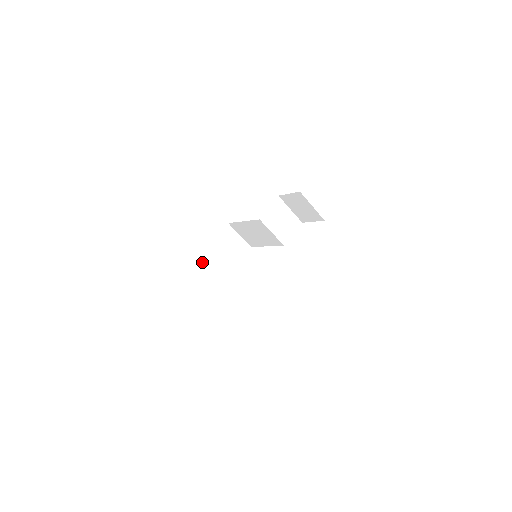
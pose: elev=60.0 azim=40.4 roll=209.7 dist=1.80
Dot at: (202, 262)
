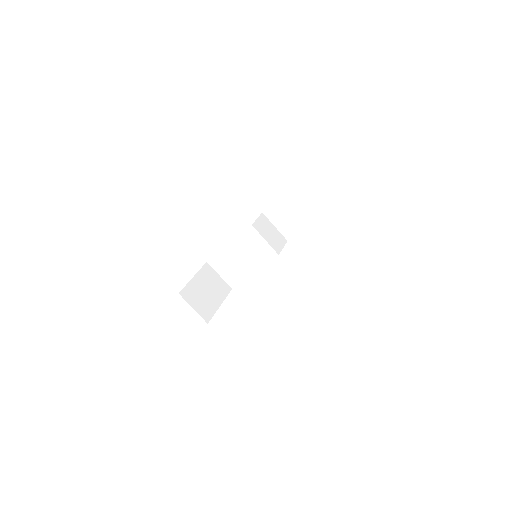
Dot at: (187, 292)
